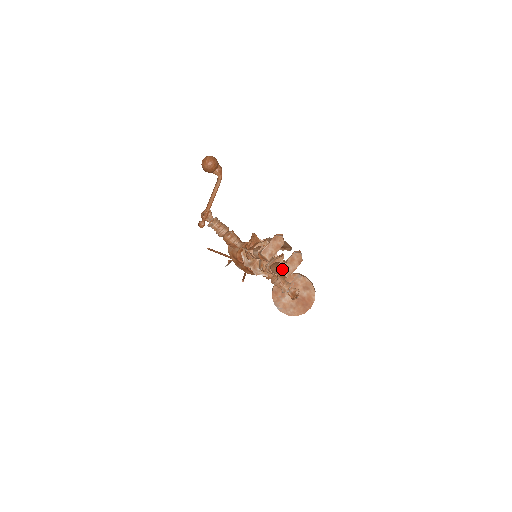
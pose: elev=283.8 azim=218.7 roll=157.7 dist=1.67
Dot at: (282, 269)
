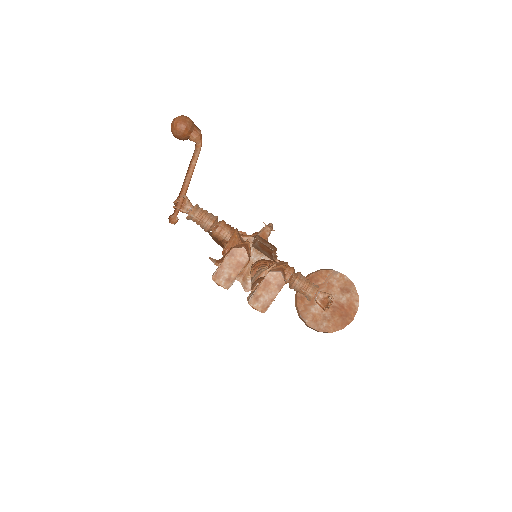
Dot at: (251, 300)
